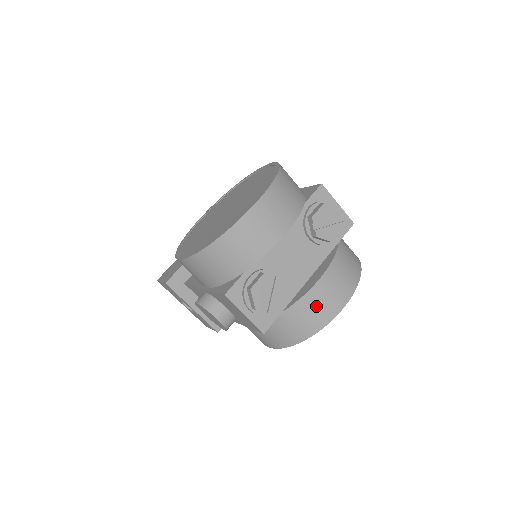
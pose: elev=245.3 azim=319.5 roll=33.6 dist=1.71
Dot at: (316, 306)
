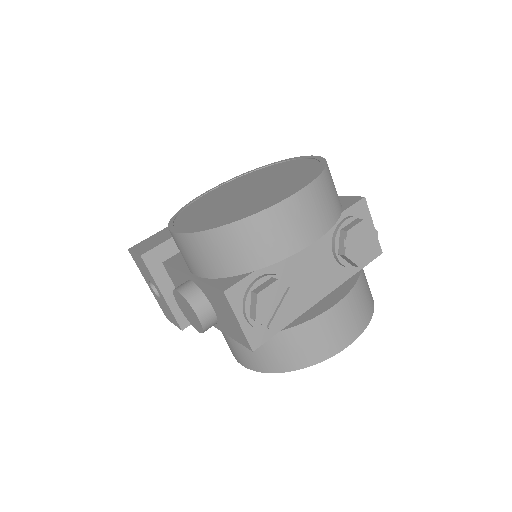
Dot at: (321, 335)
